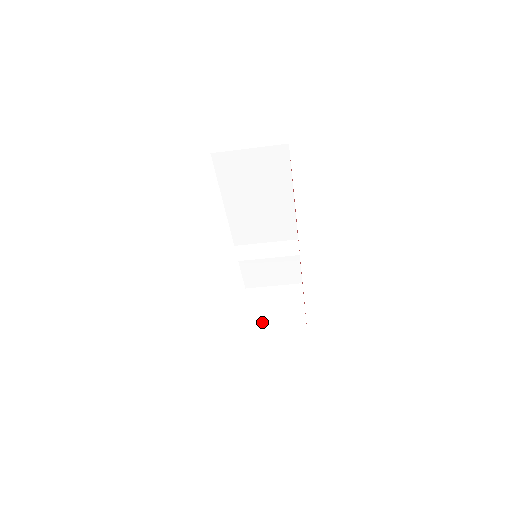
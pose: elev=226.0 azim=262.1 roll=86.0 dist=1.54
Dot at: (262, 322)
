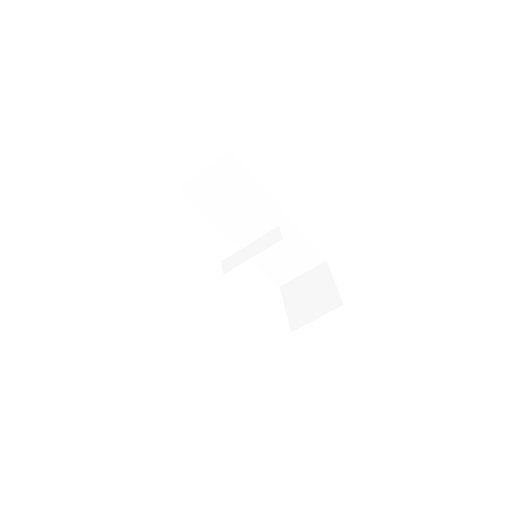
Dot at: (301, 311)
